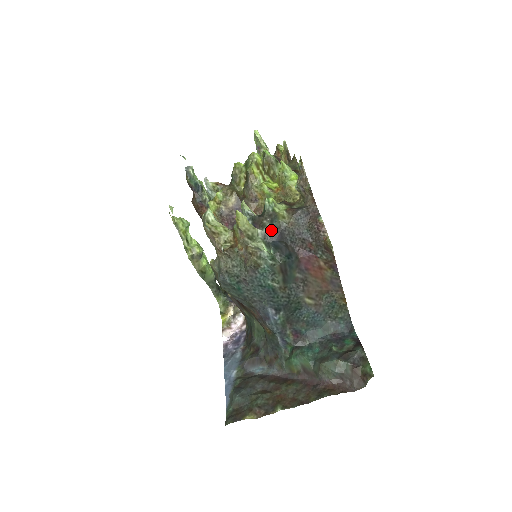
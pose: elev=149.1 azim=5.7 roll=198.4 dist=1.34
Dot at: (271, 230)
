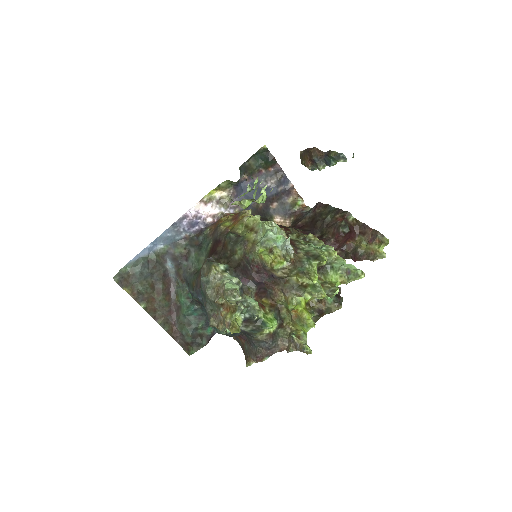
Dot at: (246, 331)
